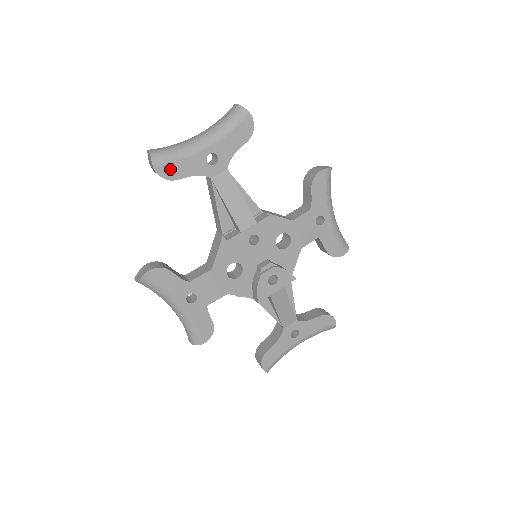
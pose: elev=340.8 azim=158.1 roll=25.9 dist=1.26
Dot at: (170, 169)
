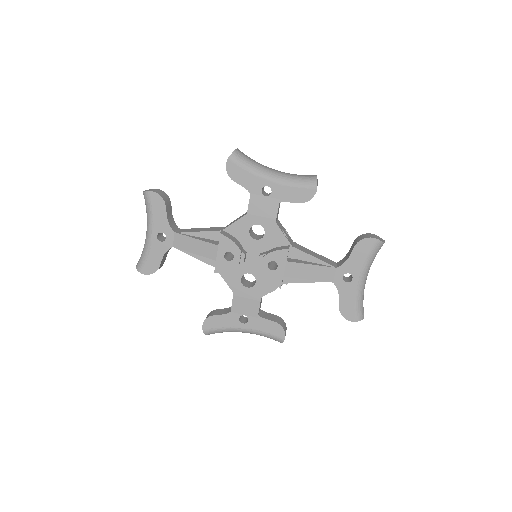
Dot at: (150, 266)
